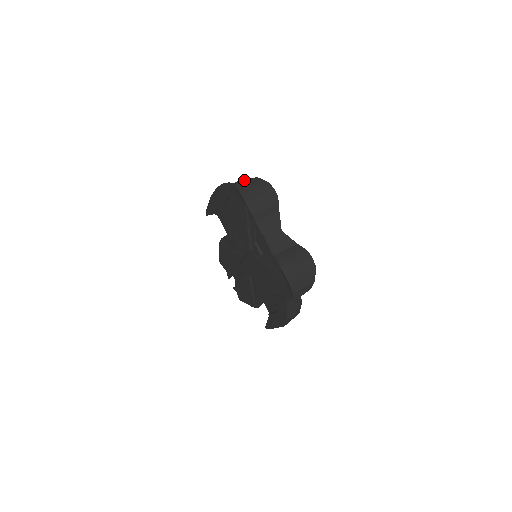
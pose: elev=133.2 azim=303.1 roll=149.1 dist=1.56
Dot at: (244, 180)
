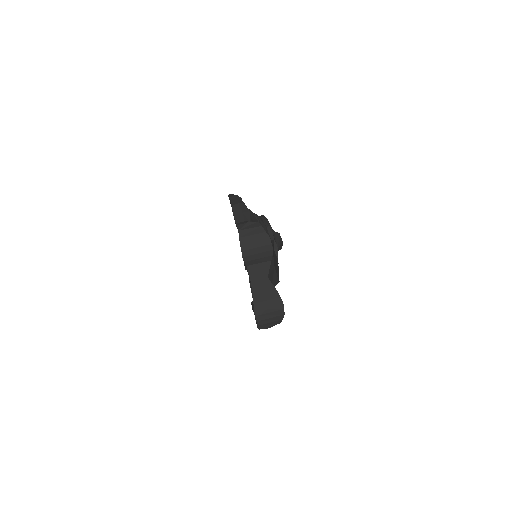
Dot at: (250, 224)
